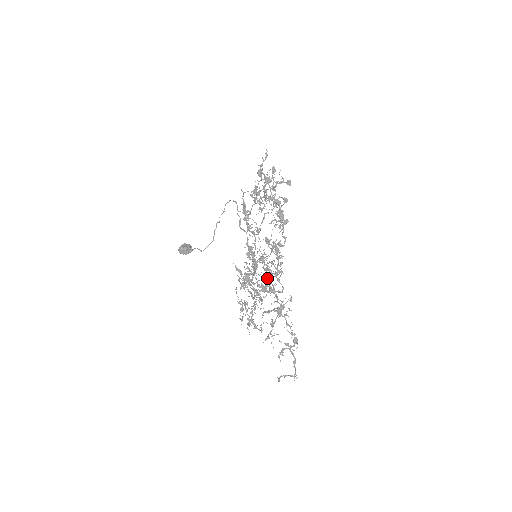
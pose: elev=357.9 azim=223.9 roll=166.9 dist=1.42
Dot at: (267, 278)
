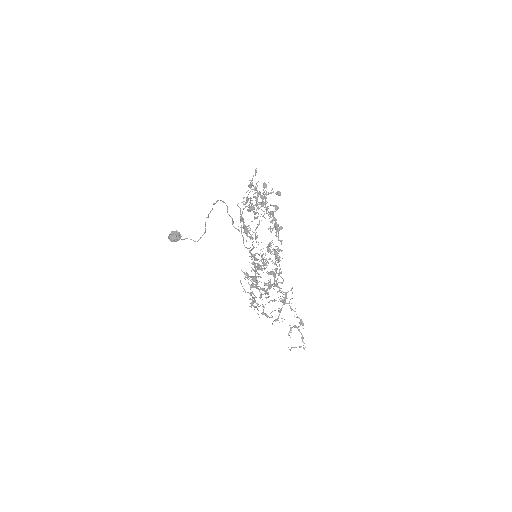
Dot at: occluded
